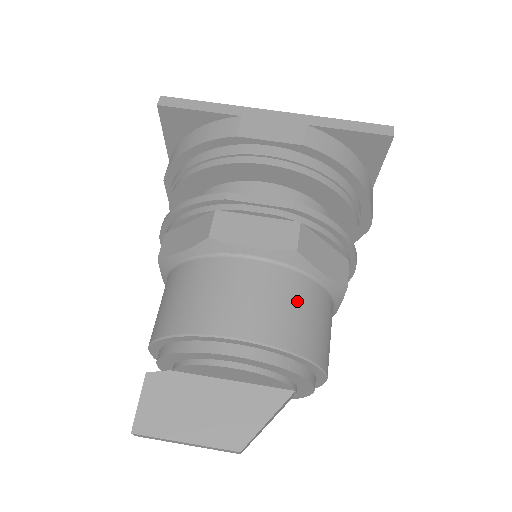
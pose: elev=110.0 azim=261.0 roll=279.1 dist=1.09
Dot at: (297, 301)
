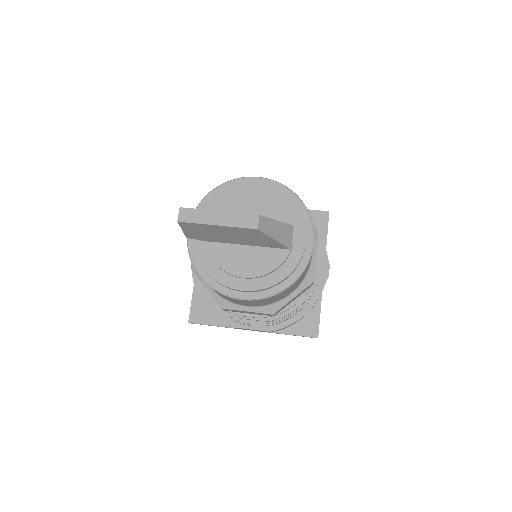
Dot at: occluded
